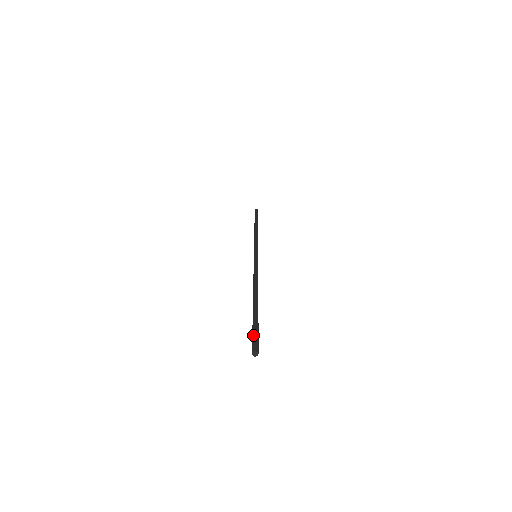
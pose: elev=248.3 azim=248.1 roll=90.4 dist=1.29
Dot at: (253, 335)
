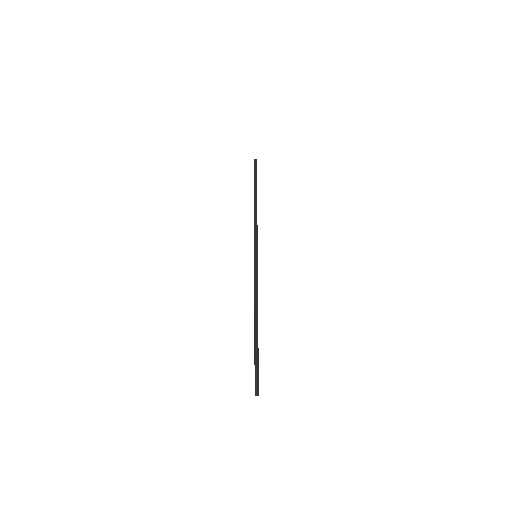
Dot at: (256, 376)
